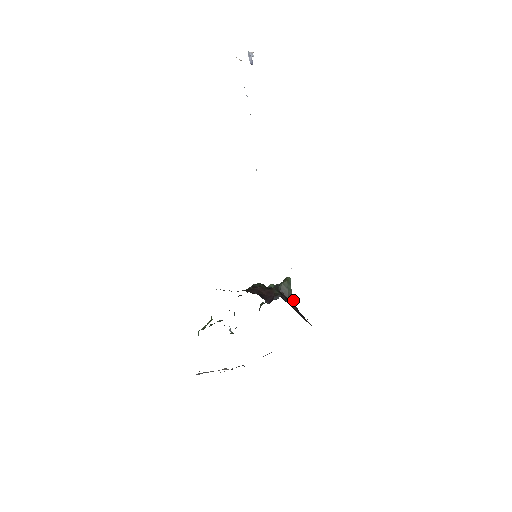
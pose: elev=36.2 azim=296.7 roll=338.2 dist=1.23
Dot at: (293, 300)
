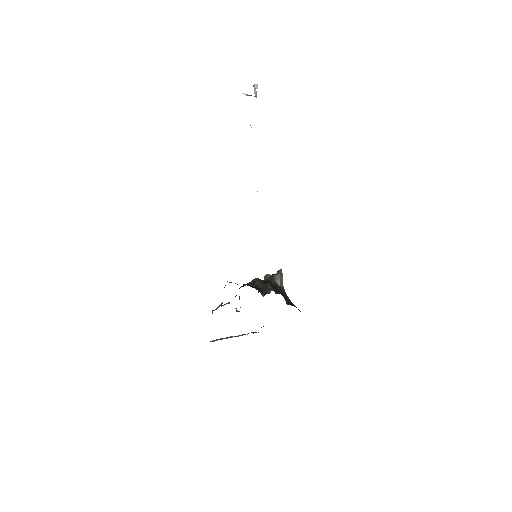
Dot at: occluded
